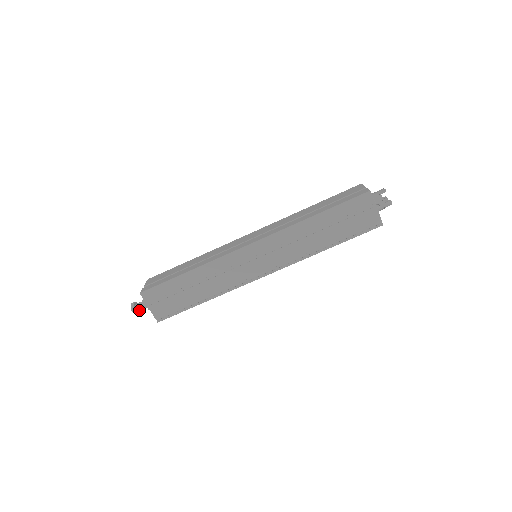
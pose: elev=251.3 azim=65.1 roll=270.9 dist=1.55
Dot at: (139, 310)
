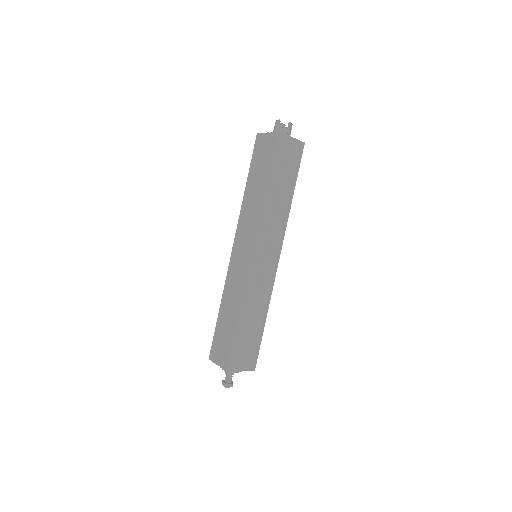
Dot at: (231, 382)
